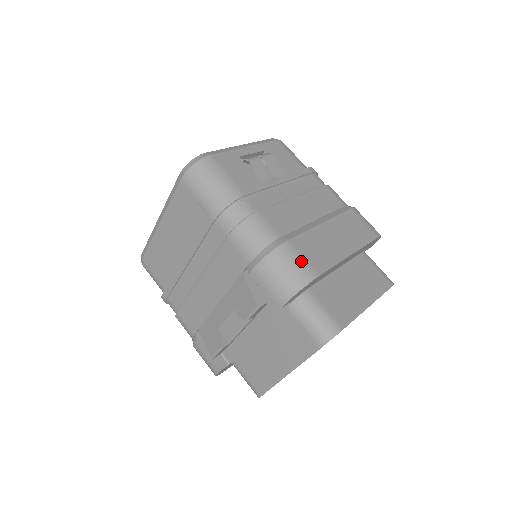
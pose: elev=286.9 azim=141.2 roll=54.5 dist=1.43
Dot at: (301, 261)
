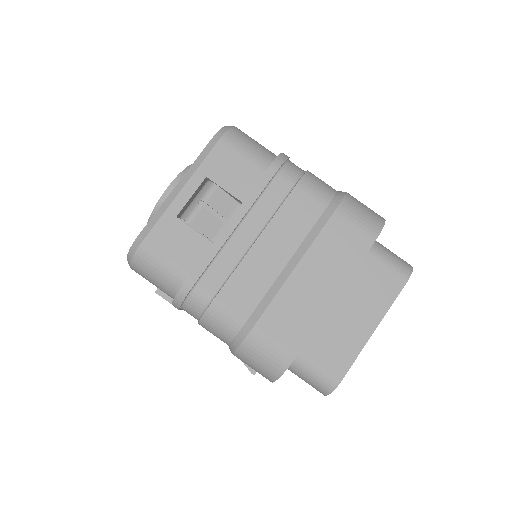
Dot at: (273, 348)
